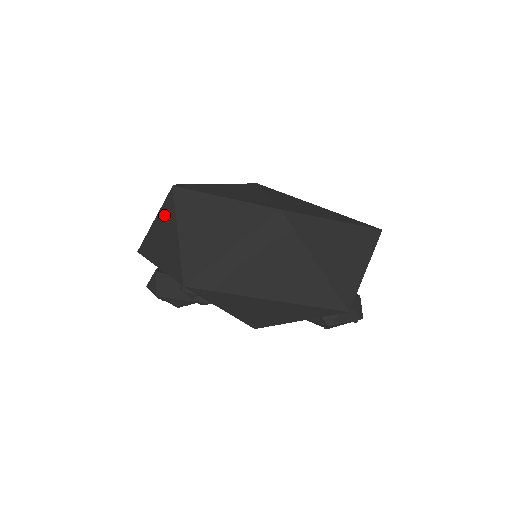
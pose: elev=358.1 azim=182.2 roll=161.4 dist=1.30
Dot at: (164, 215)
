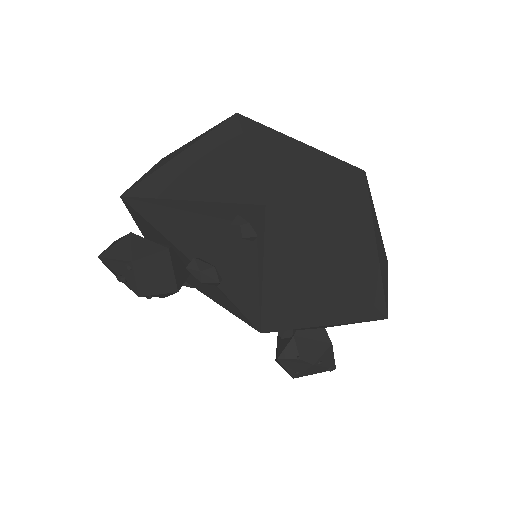
Dot at: (211, 143)
